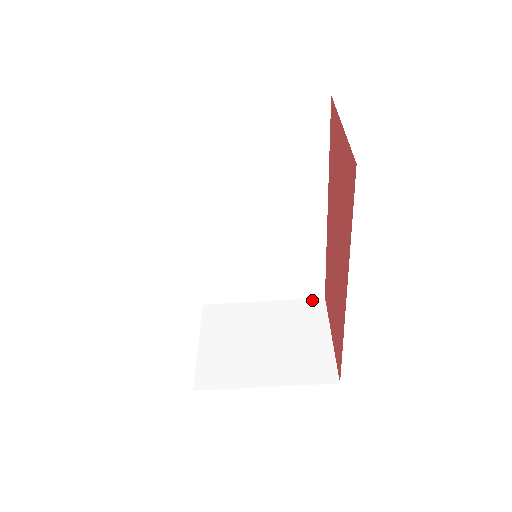
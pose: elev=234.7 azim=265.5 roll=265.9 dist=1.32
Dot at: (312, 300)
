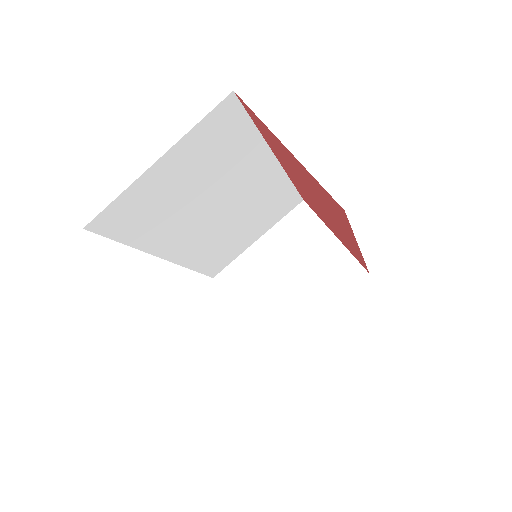
Dot at: (295, 210)
